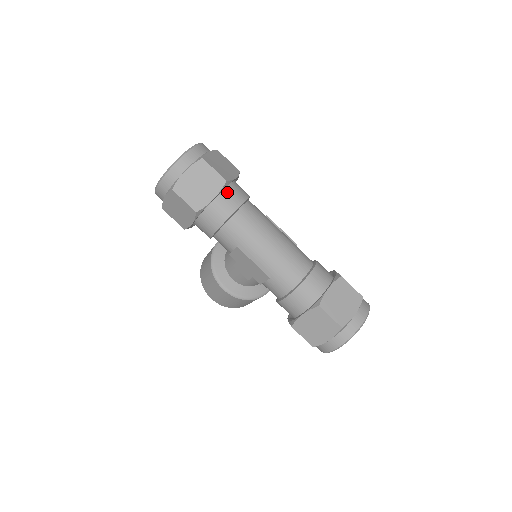
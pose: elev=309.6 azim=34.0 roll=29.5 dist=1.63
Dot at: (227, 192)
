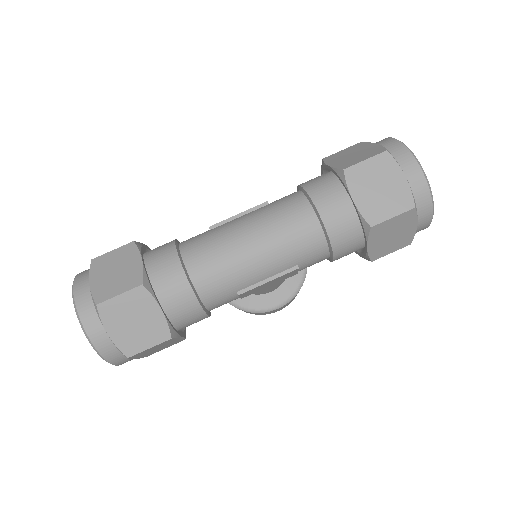
Dot at: (158, 283)
